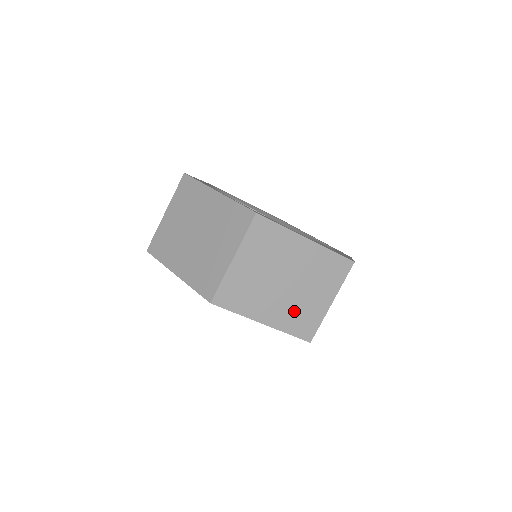
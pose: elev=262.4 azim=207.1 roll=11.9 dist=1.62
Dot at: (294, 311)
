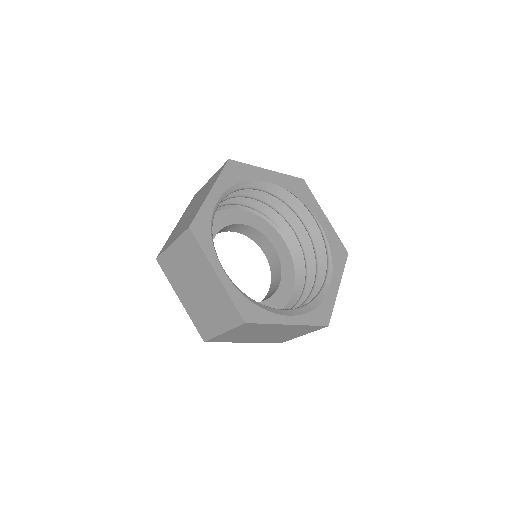
Dot at: occluded
